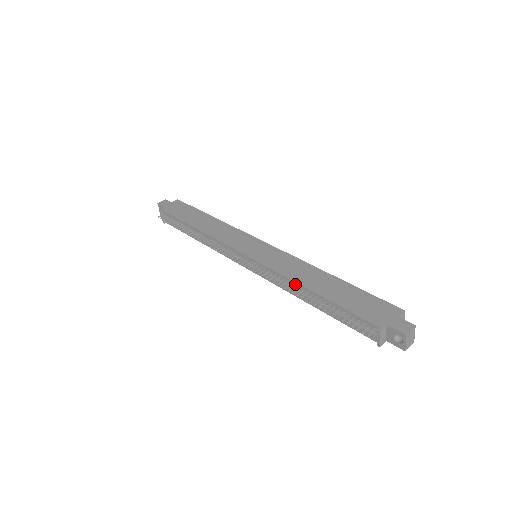
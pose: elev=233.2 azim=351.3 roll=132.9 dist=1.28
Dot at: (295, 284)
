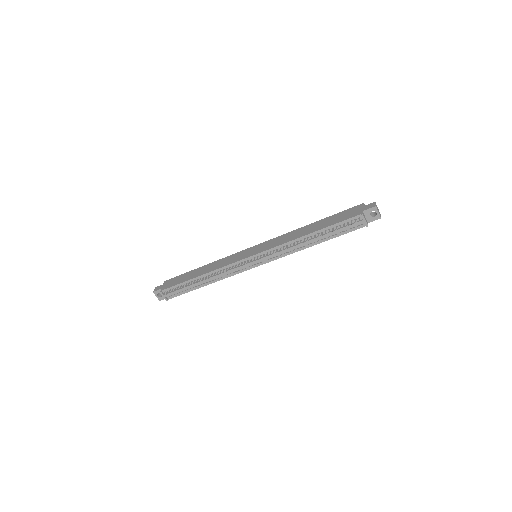
Dot at: (297, 240)
